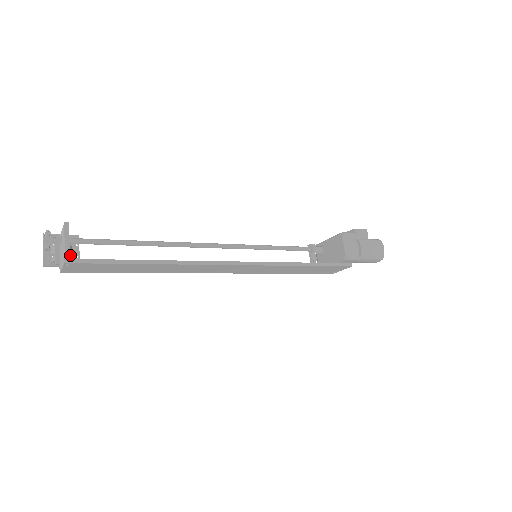
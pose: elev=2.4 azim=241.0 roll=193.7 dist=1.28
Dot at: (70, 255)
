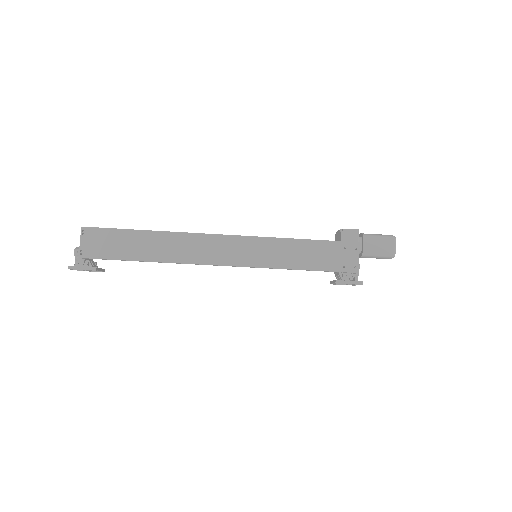
Dot at: (92, 266)
